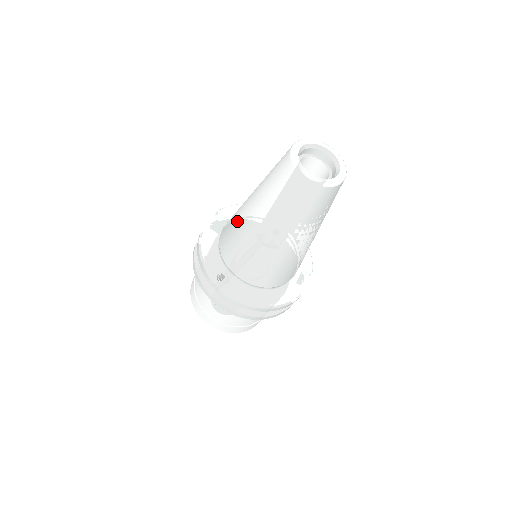
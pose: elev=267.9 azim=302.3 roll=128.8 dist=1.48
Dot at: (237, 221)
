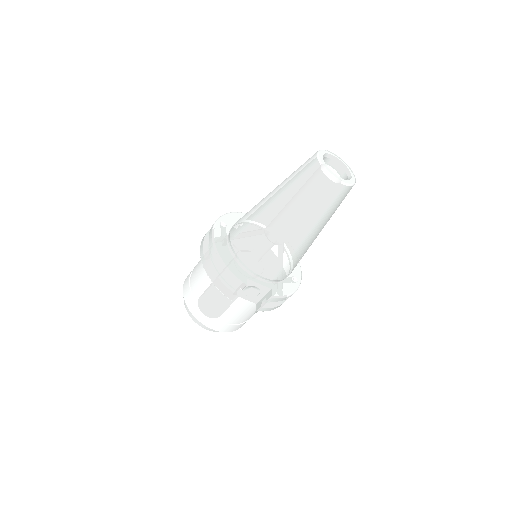
Dot at: occluded
